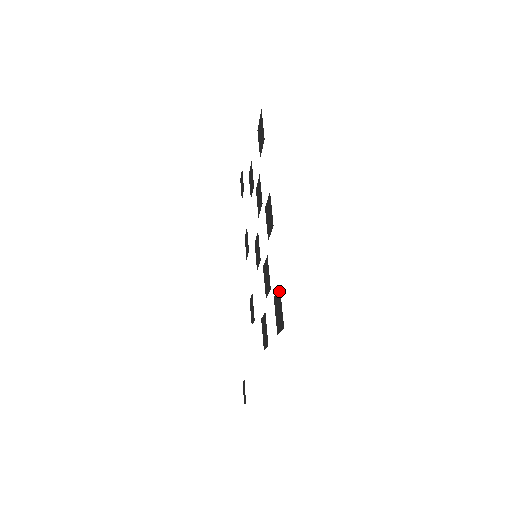
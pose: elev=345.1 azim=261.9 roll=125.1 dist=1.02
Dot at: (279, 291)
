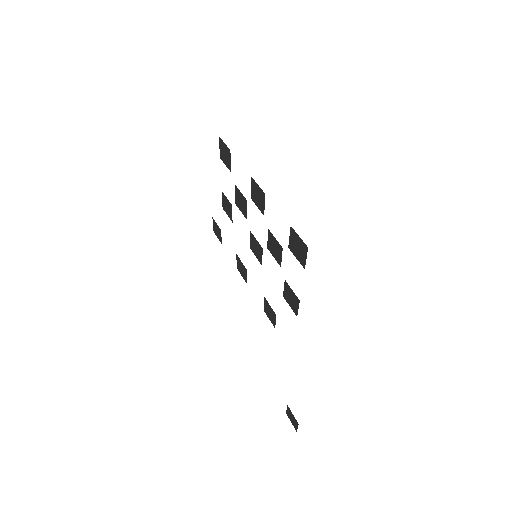
Dot at: (291, 230)
